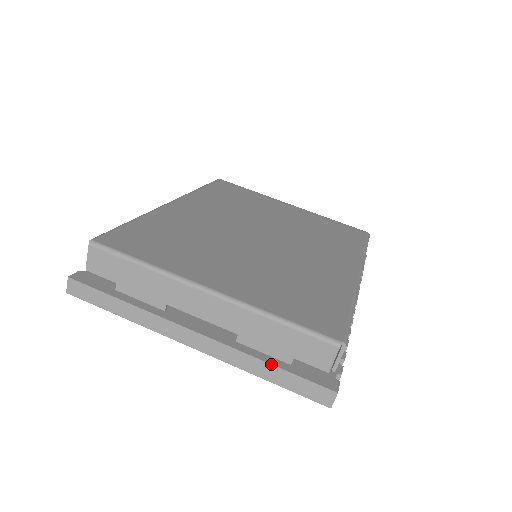
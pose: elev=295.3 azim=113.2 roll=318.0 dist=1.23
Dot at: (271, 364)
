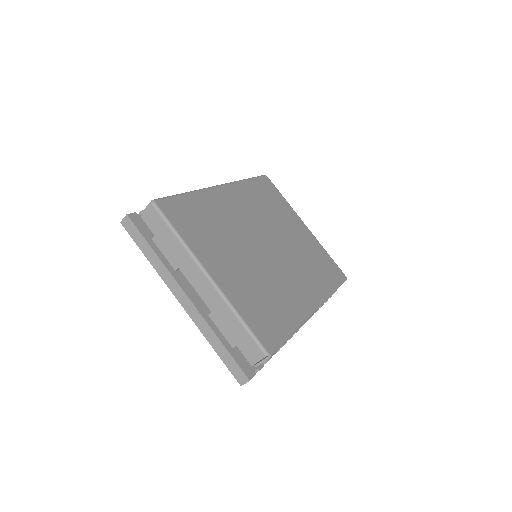
Dot at: (221, 341)
